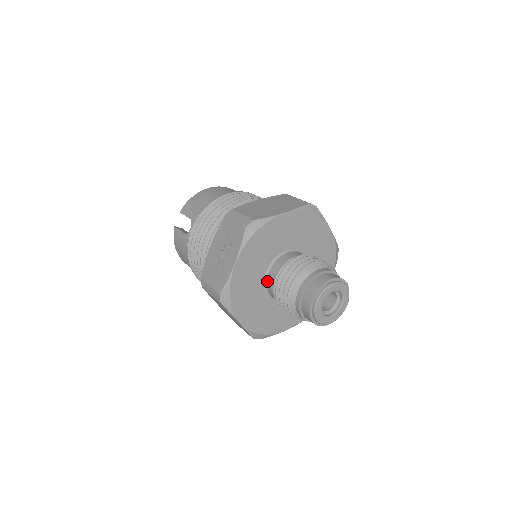
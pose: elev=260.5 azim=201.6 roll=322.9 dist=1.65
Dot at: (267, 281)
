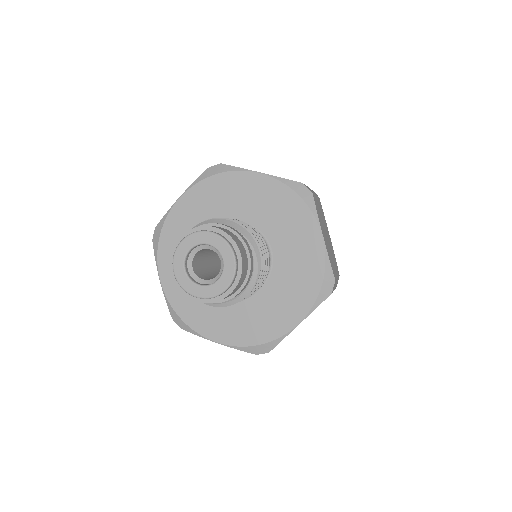
Dot at: occluded
